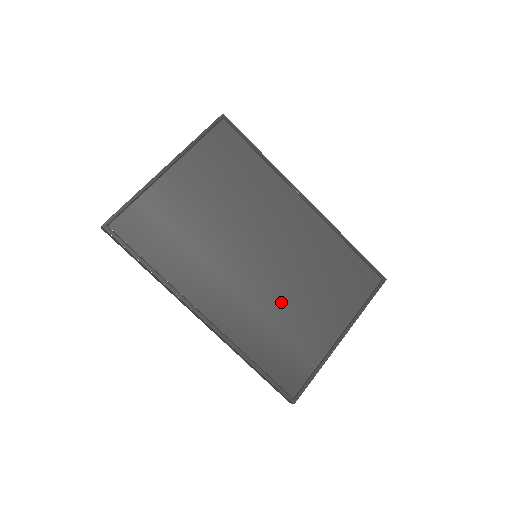
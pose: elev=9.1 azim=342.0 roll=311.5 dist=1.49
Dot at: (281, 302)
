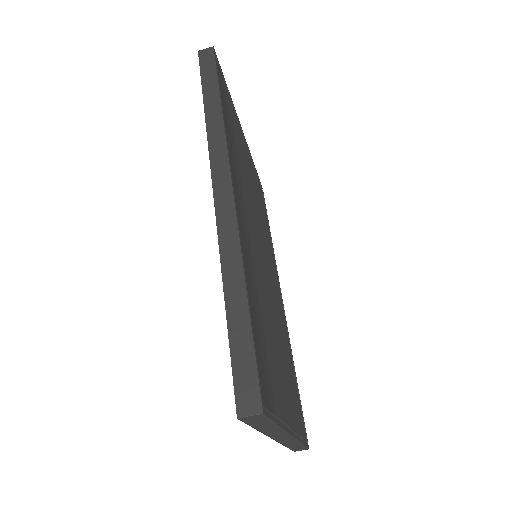
Dot at: (267, 307)
